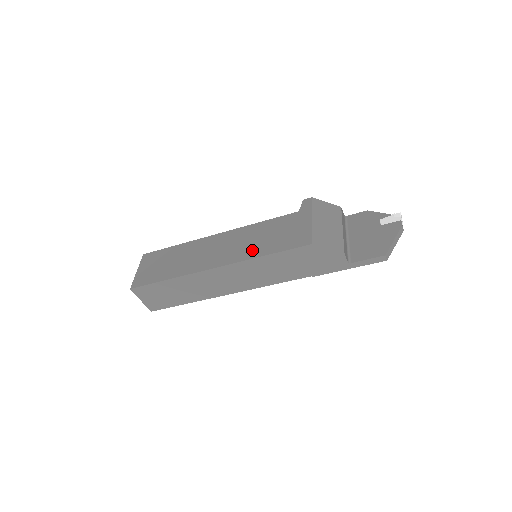
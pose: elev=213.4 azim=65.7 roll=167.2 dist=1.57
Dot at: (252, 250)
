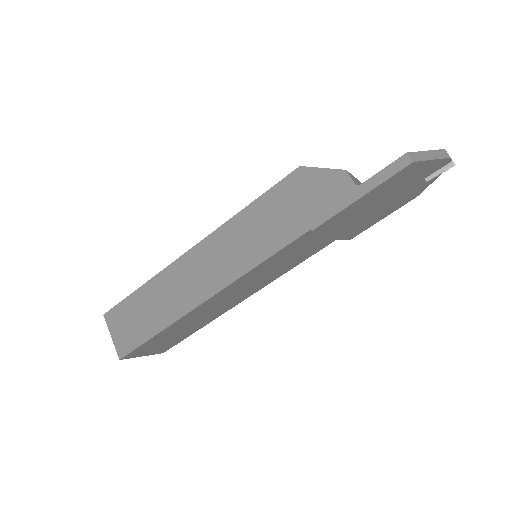
Dot at: occluded
